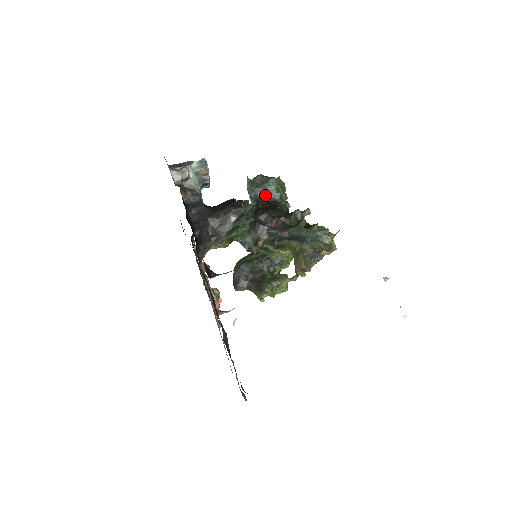
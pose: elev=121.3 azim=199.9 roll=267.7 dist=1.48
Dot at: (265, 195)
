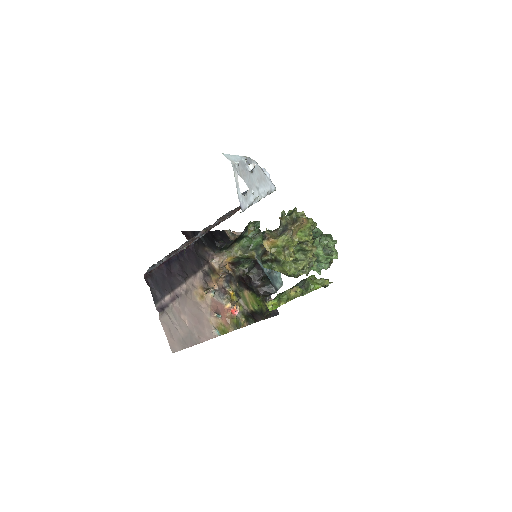
Dot at: occluded
